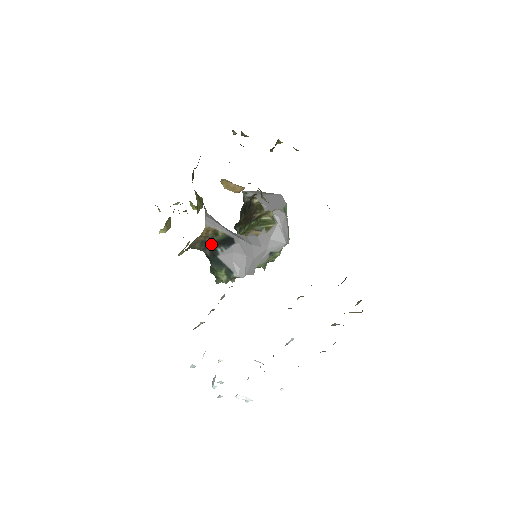
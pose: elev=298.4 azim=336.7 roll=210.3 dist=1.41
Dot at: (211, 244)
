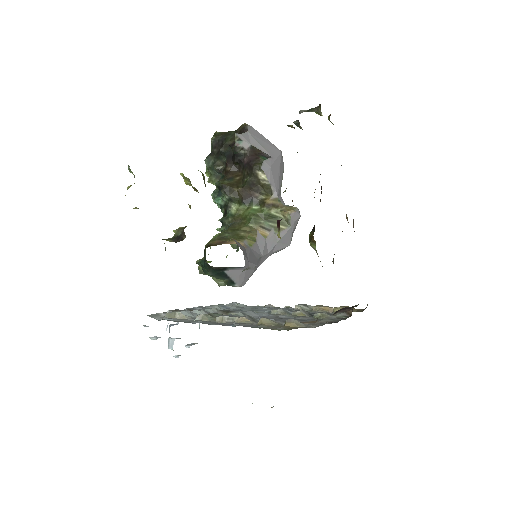
Dot at: (226, 267)
